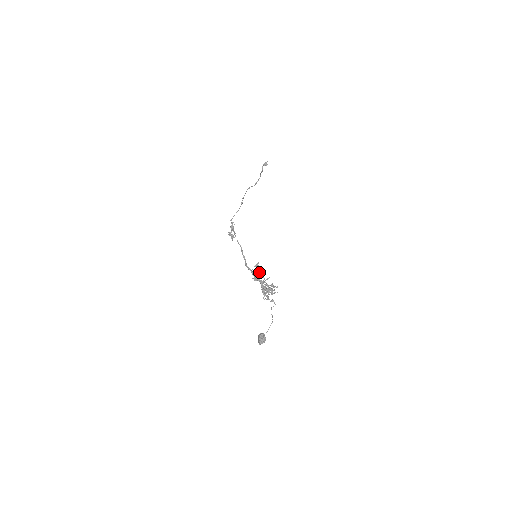
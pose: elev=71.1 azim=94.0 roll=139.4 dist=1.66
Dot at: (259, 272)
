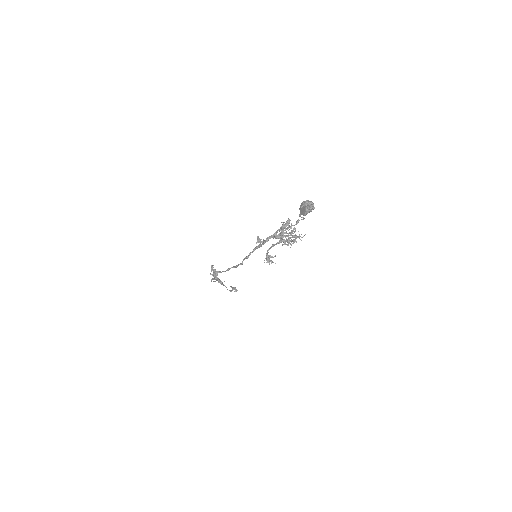
Dot at: occluded
